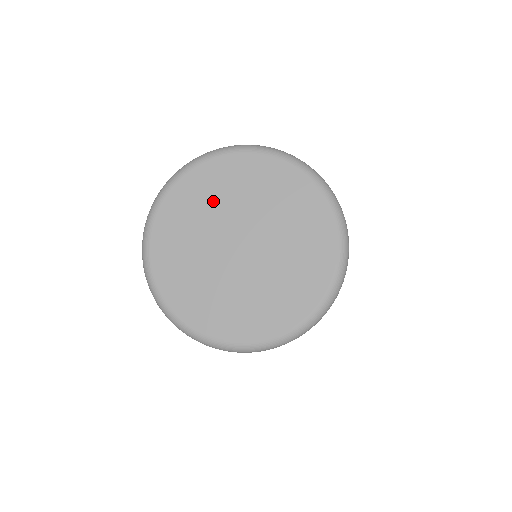
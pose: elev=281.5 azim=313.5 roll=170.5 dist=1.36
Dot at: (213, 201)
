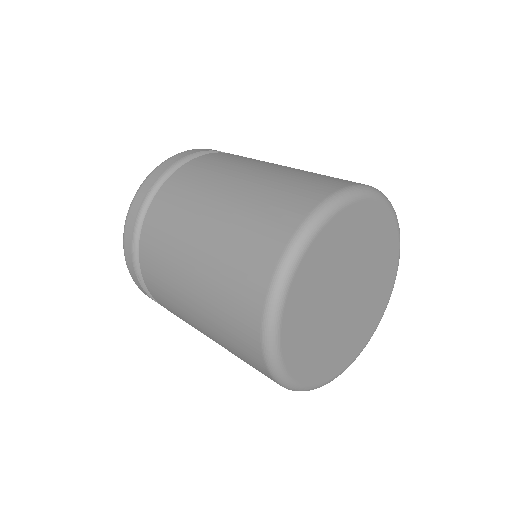
Dot at: (359, 242)
